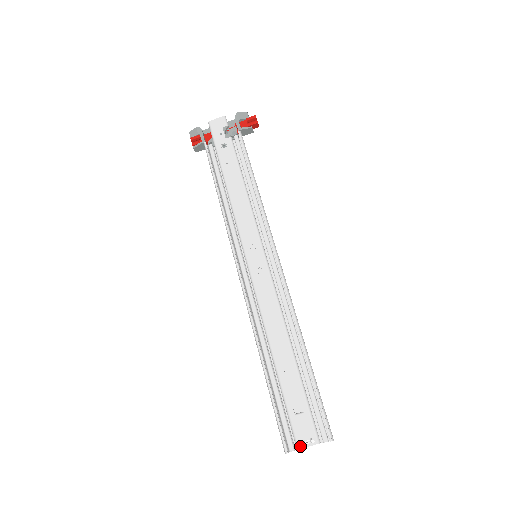
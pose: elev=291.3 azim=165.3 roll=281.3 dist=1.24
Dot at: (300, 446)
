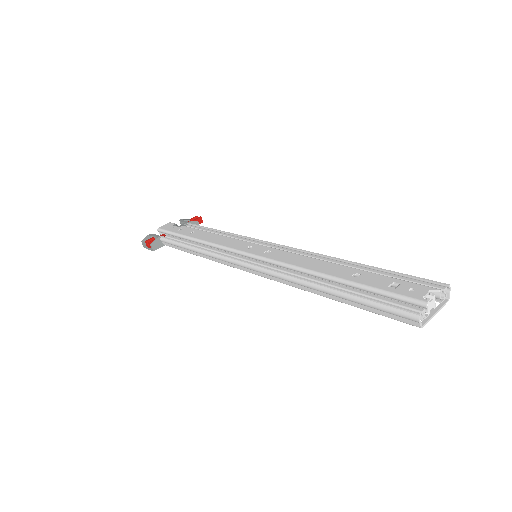
Dot at: (426, 318)
